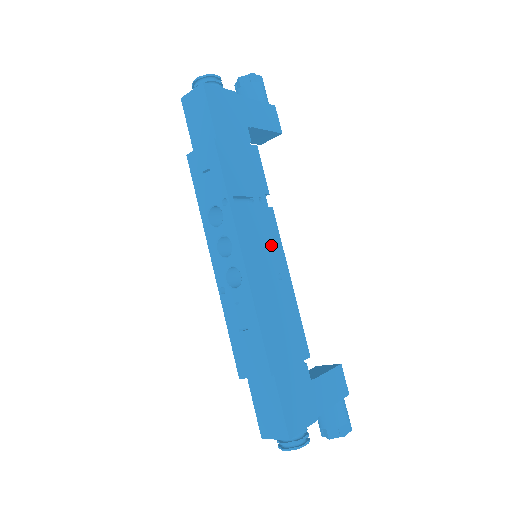
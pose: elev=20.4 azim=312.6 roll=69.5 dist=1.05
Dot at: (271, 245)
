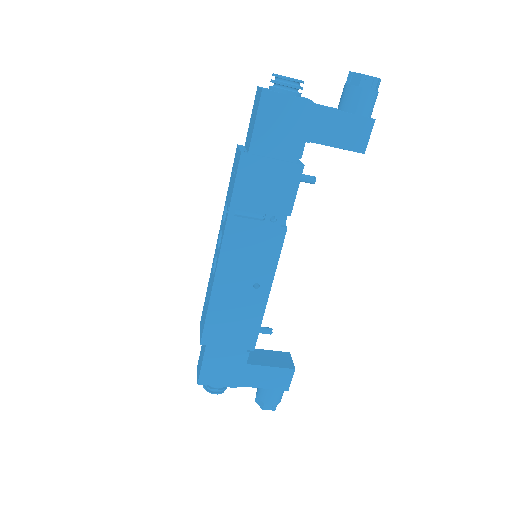
Dot at: (262, 259)
